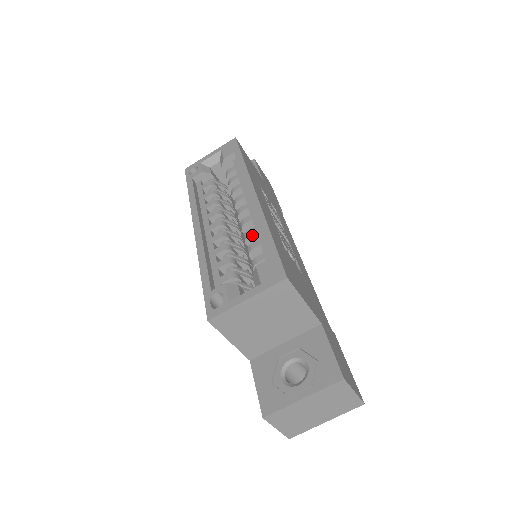
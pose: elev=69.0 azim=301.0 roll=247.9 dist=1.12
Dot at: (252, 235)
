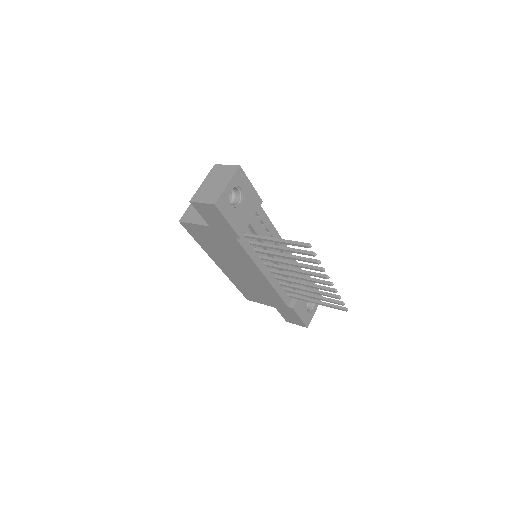
Dot at: occluded
